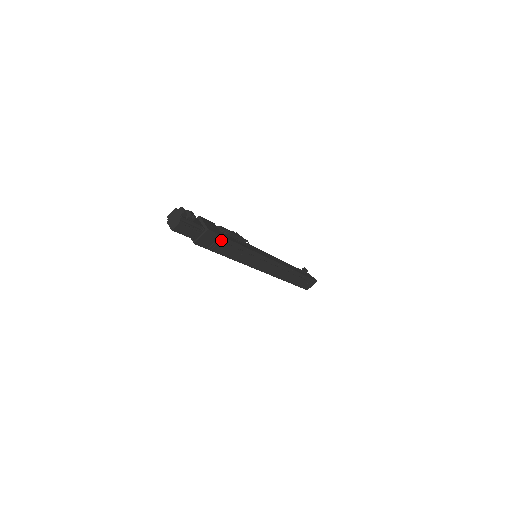
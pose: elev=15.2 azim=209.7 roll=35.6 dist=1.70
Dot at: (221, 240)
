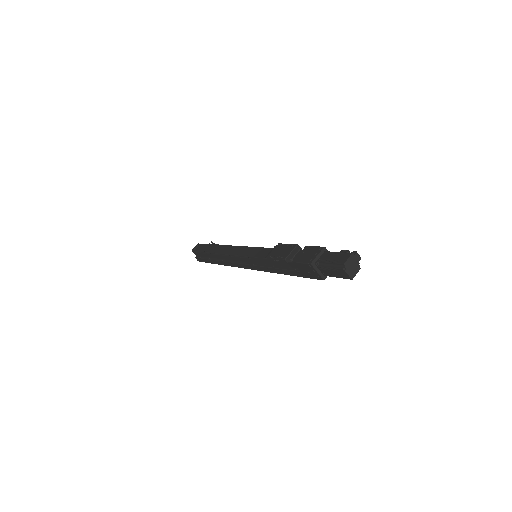
Dot at: occluded
